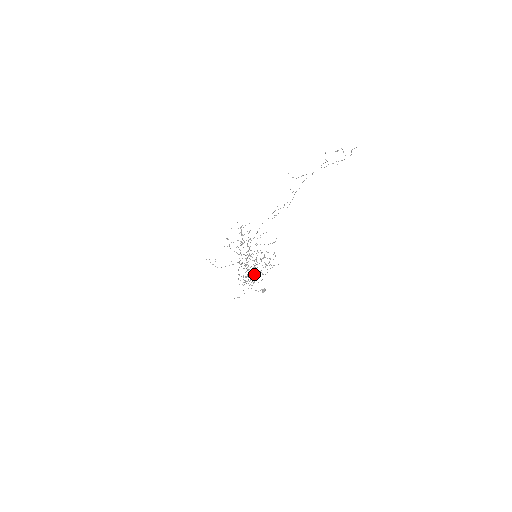
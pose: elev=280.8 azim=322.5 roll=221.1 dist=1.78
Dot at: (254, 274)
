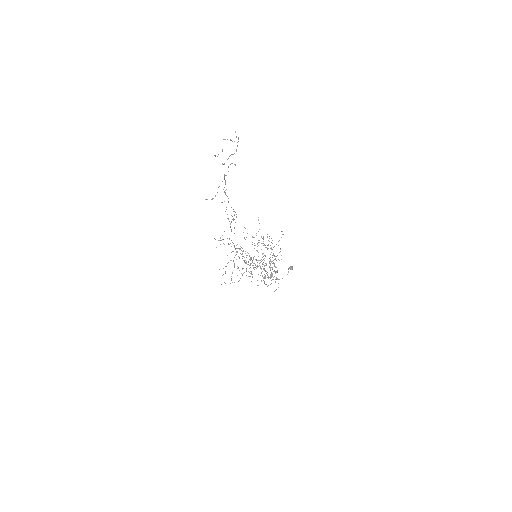
Dot at: occluded
